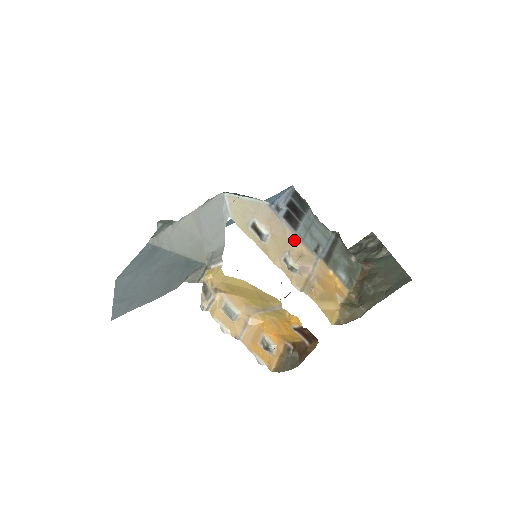
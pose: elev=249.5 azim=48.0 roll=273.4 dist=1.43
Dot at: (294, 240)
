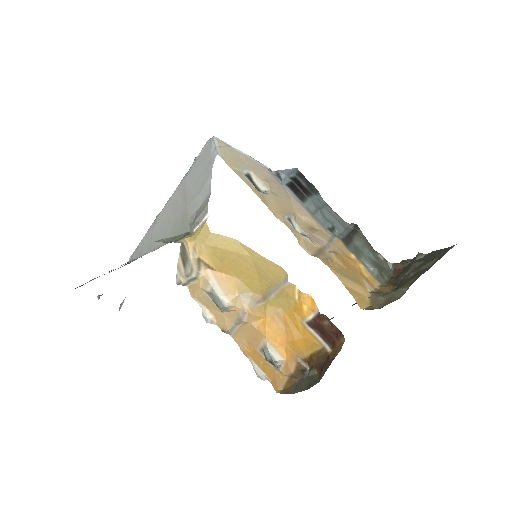
Dot at: (301, 210)
